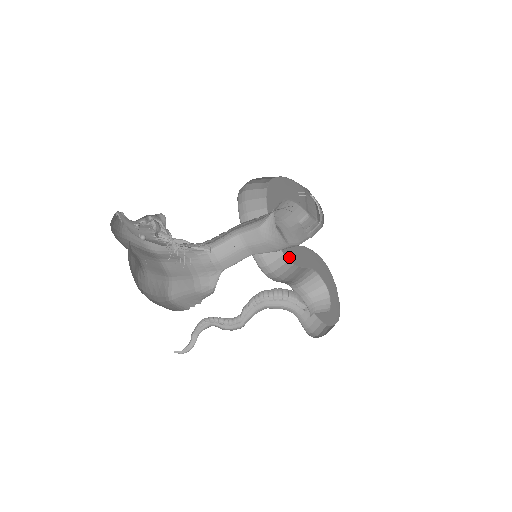
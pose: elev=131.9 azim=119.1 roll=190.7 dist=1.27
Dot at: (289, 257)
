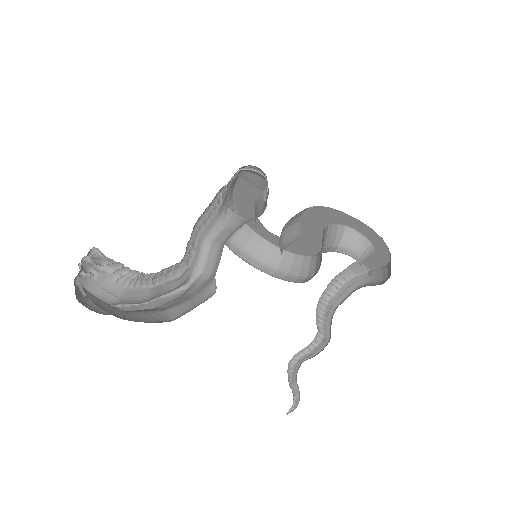
Dot at: (313, 251)
